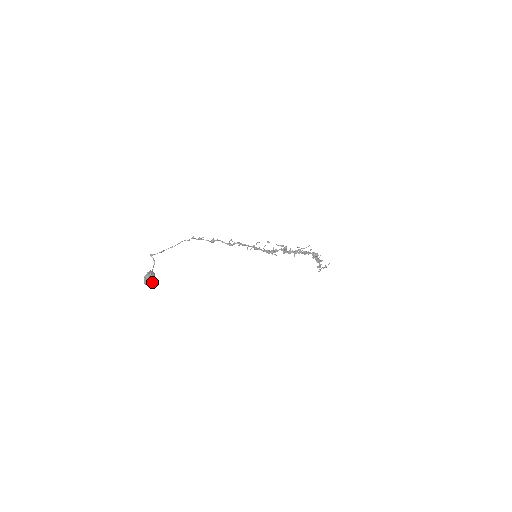
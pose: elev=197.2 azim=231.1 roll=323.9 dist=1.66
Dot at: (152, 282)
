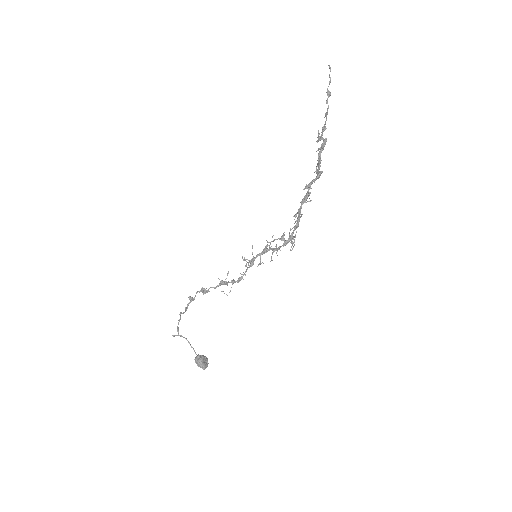
Dot at: (207, 364)
